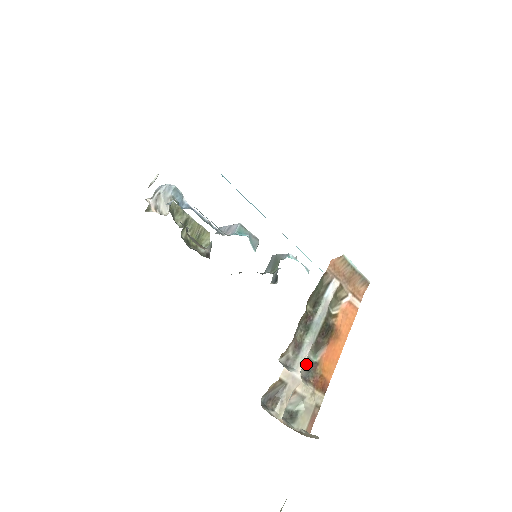
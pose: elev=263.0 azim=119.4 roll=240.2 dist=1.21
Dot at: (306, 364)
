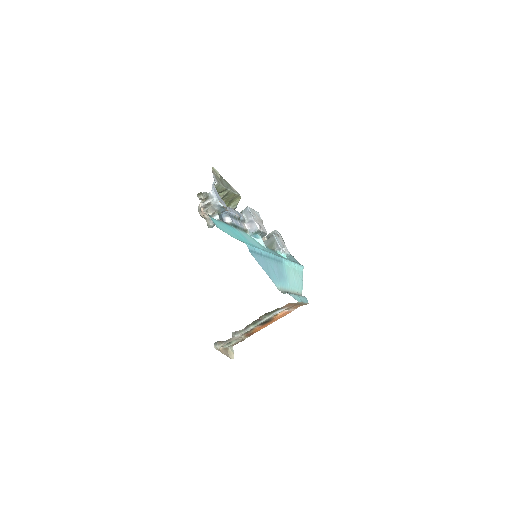
Dot at: occluded
